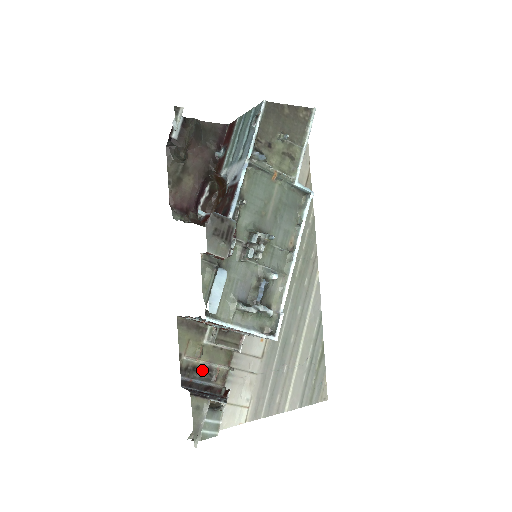
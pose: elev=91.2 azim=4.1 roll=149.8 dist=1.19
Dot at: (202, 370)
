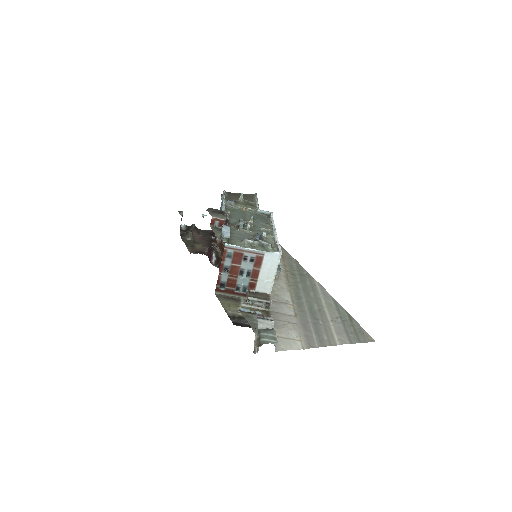
Dot at: occluded
